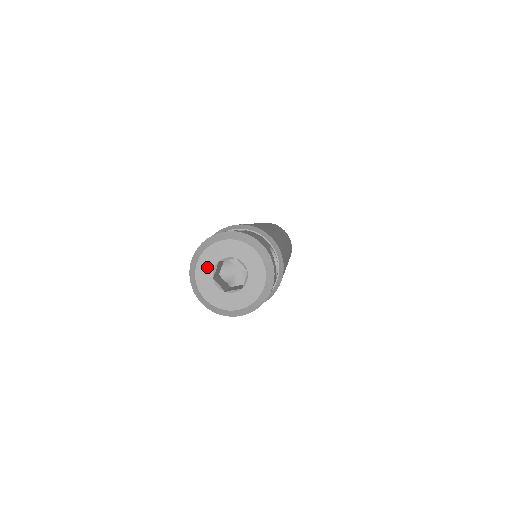
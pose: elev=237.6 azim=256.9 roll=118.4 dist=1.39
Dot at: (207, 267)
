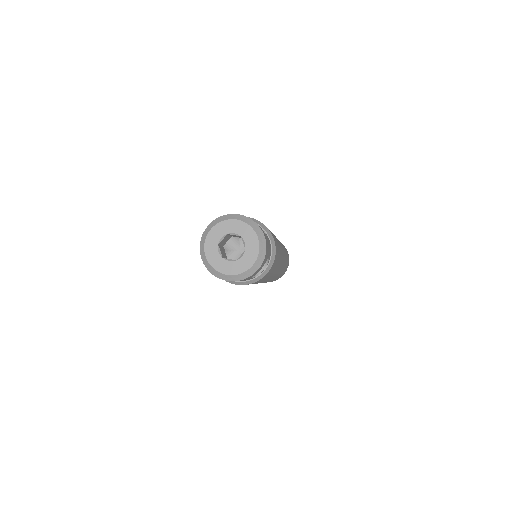
Dot at: (214, 254)
